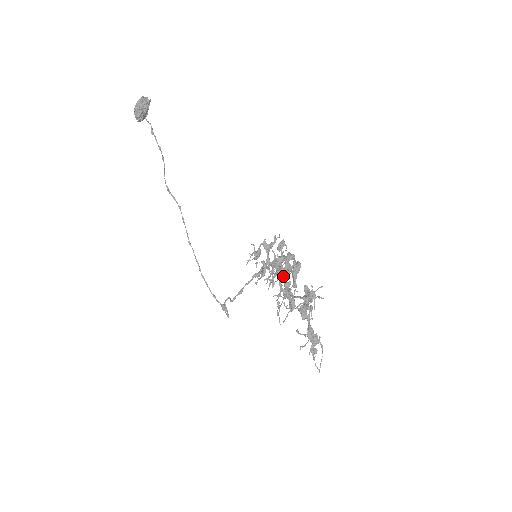
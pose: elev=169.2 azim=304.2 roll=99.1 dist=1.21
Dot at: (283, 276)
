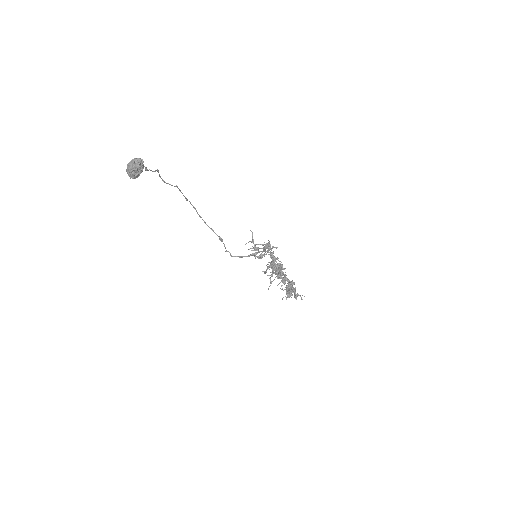
Dot at: occluded
